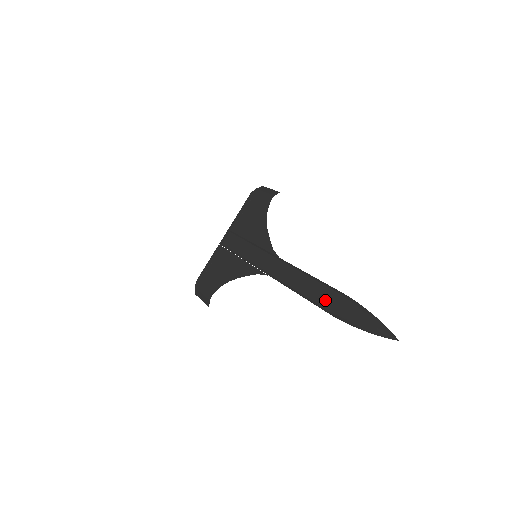
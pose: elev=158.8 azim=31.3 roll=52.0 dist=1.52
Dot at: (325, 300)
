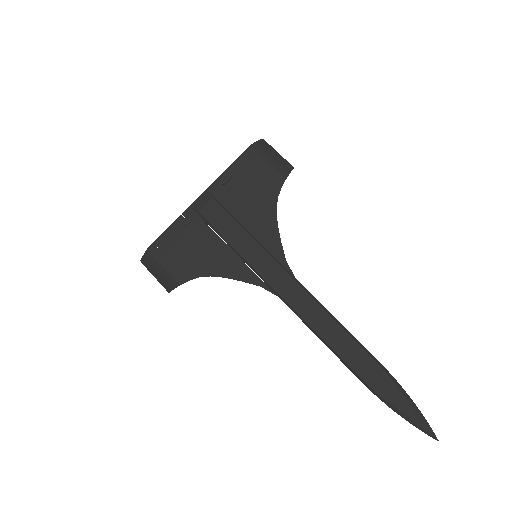
Dot at: (360, 366)
